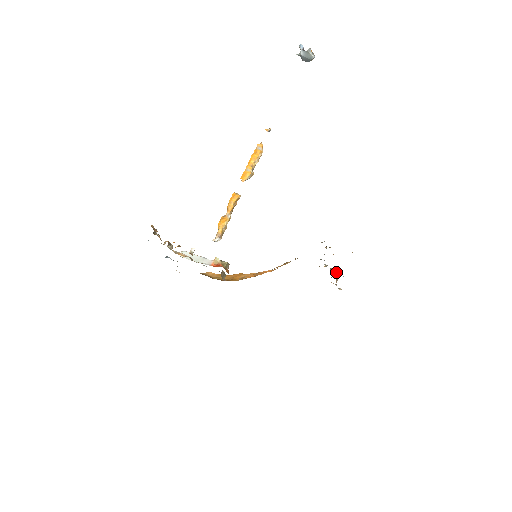
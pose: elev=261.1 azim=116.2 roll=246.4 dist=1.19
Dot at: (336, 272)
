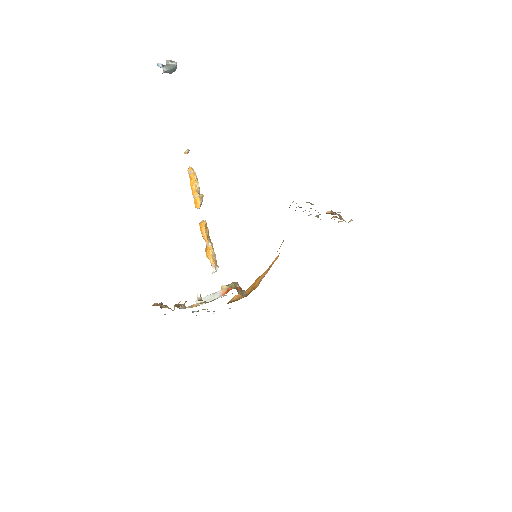
Dot at: (333, 212)
